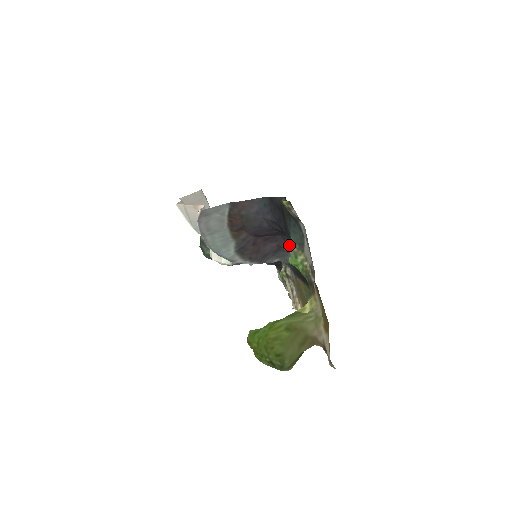
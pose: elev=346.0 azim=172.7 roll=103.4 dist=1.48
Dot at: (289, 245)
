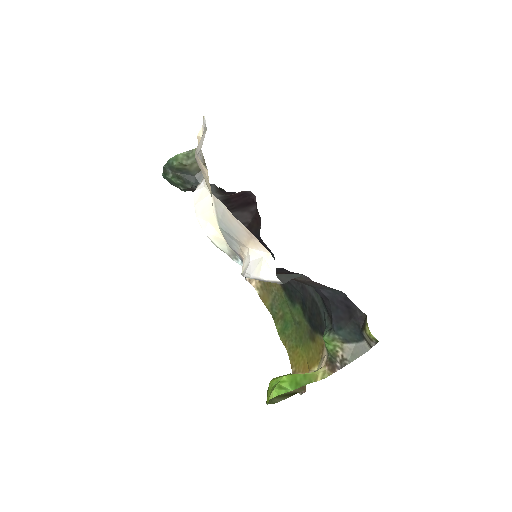
Dot at: occluded
